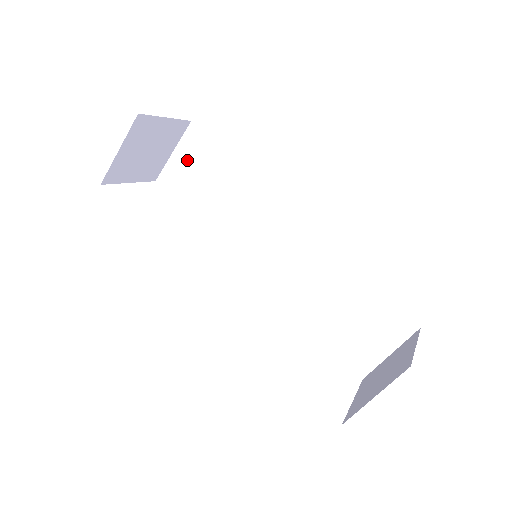
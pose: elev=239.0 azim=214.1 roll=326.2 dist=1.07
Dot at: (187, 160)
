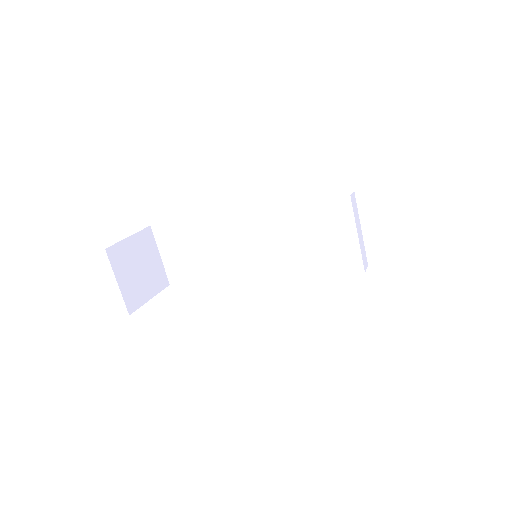
Dot at: (172, 251)
